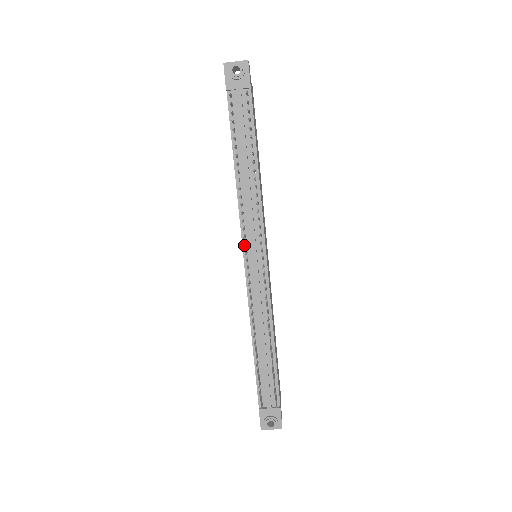
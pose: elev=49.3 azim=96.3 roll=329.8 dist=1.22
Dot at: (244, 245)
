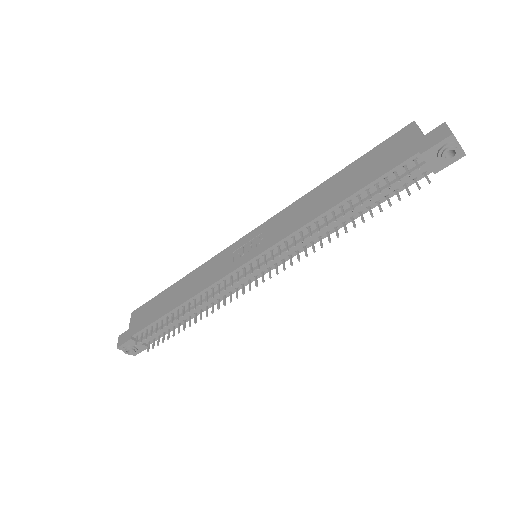
Dot at: (266, 264)
